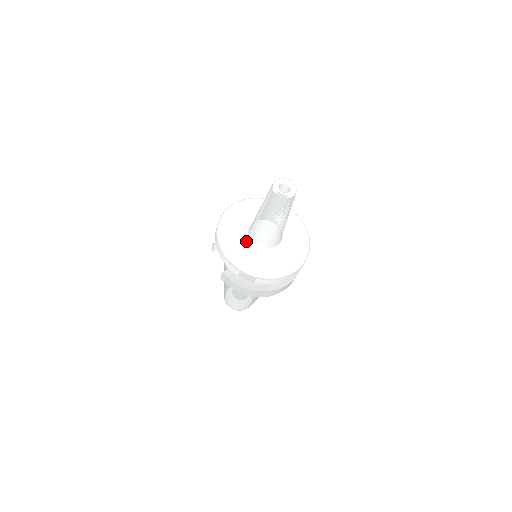
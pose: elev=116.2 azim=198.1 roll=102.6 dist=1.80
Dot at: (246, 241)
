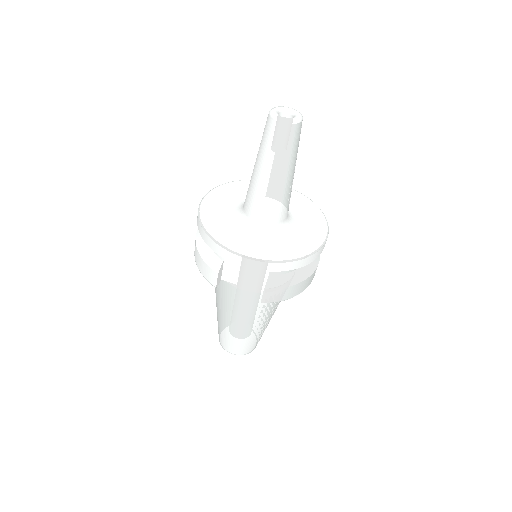
Dot at: (259, 232)
